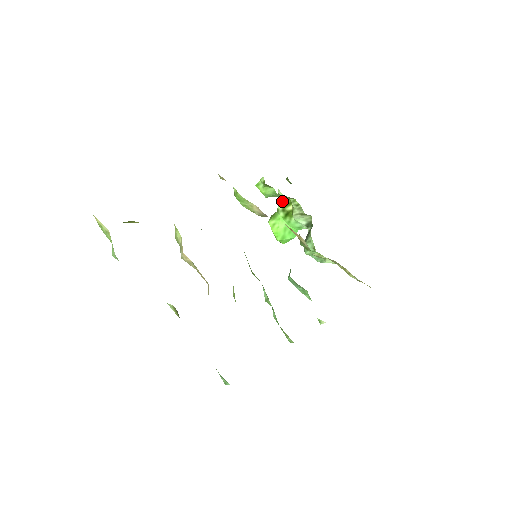
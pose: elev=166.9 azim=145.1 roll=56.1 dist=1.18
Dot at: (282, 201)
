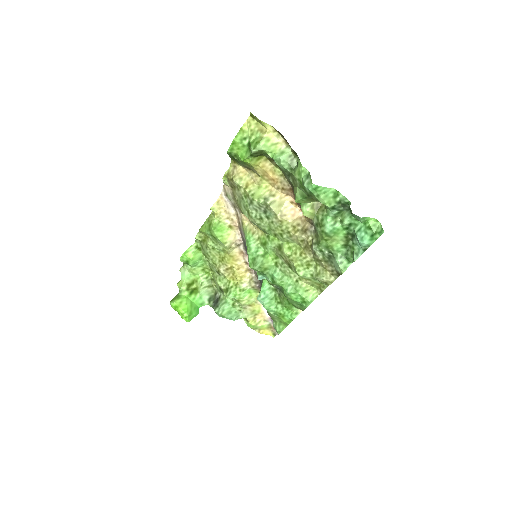
Dot at: (186, 281)
